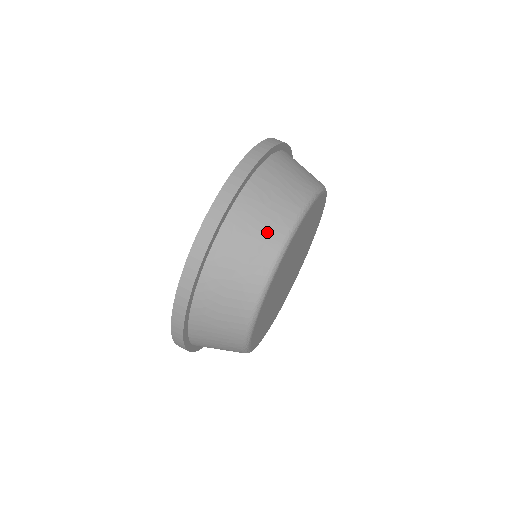
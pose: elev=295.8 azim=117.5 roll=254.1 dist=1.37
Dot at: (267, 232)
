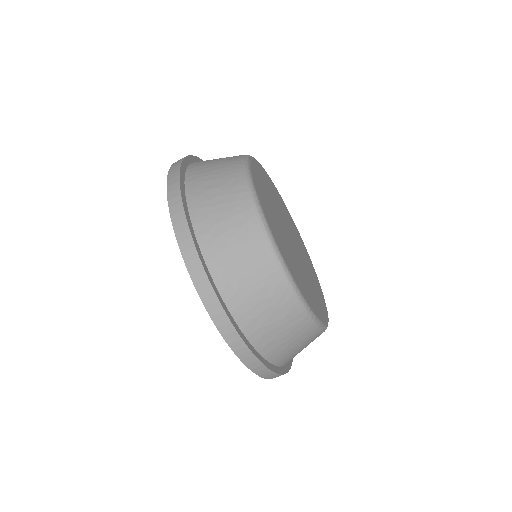
Dot at: (306, 342)
